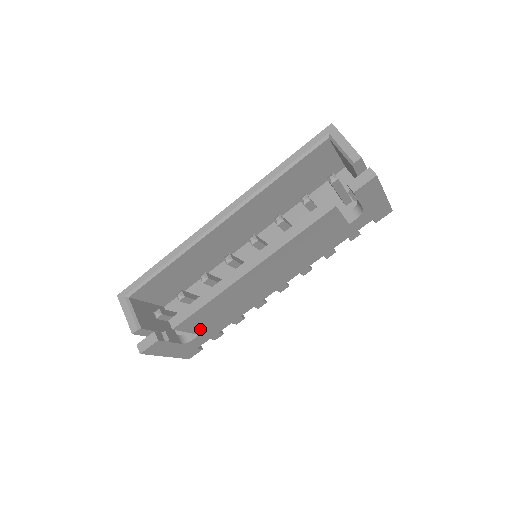
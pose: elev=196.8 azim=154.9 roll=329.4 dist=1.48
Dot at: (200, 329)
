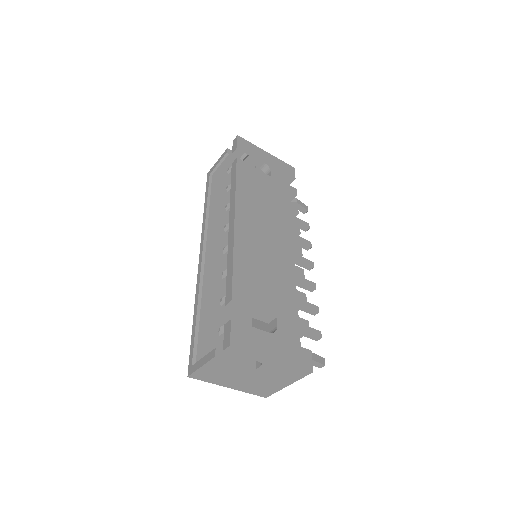
Dot at: (267, 307)
